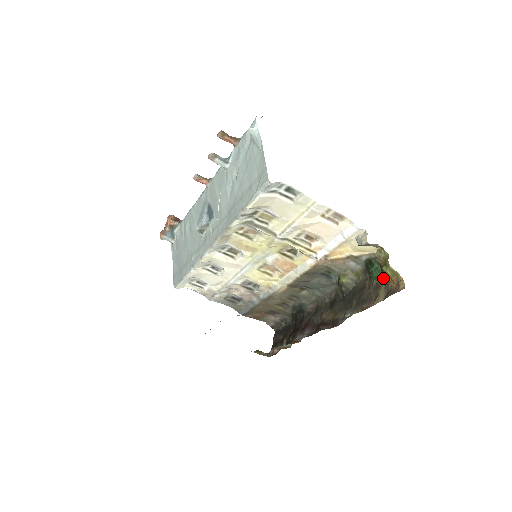
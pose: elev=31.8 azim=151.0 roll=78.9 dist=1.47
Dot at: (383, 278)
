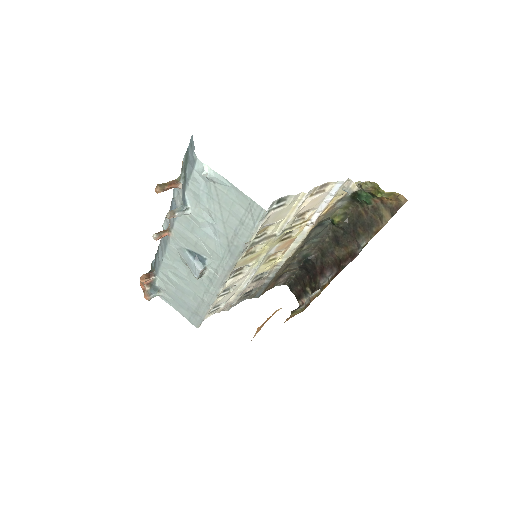
Dot at: (377, 200)
